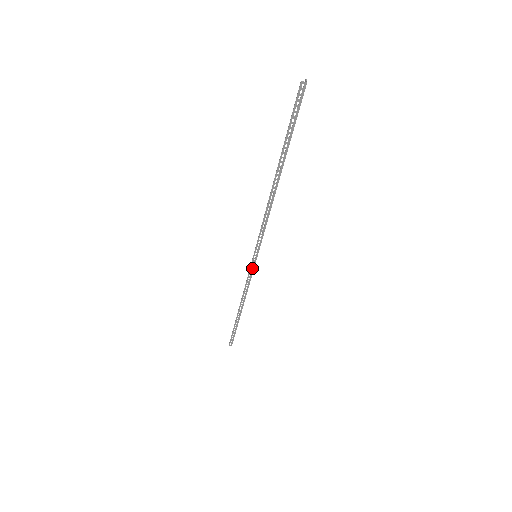
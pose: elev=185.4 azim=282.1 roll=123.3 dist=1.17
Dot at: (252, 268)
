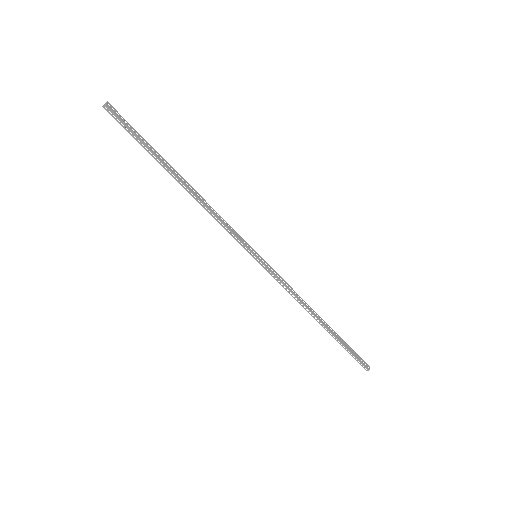
Dot at: (268, 270)
